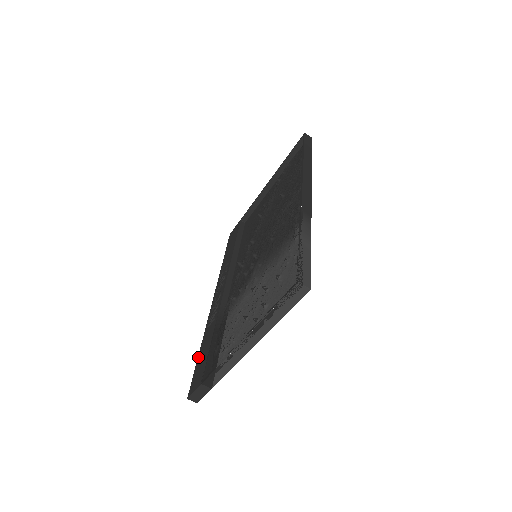
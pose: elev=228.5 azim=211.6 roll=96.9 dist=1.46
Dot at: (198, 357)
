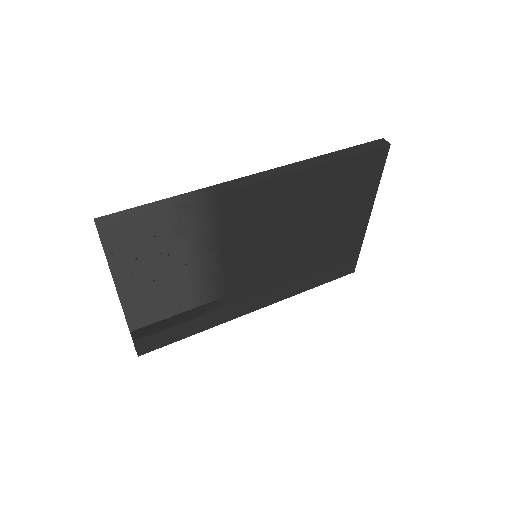
Dot at: occluded
